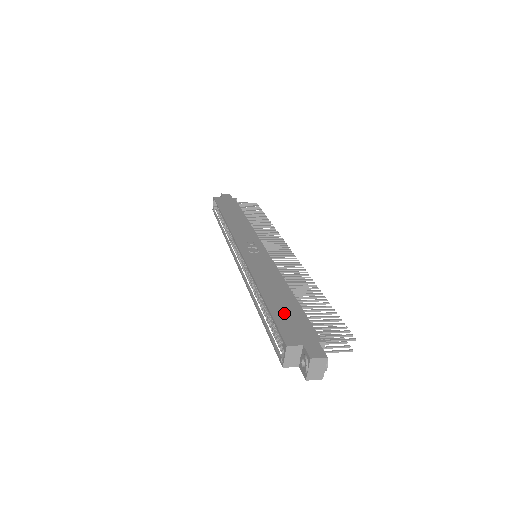
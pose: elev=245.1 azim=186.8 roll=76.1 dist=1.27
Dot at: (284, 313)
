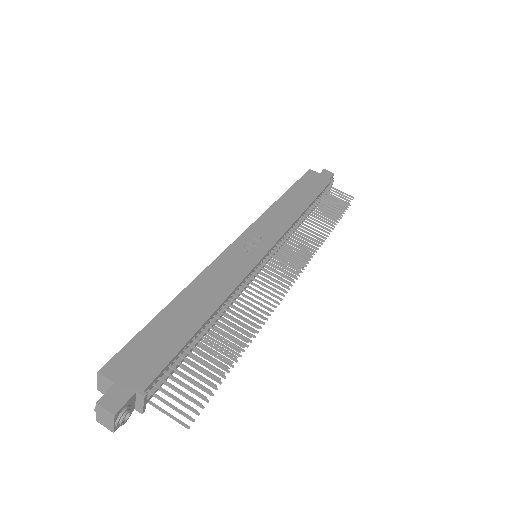
Dot at: (158, 335)
